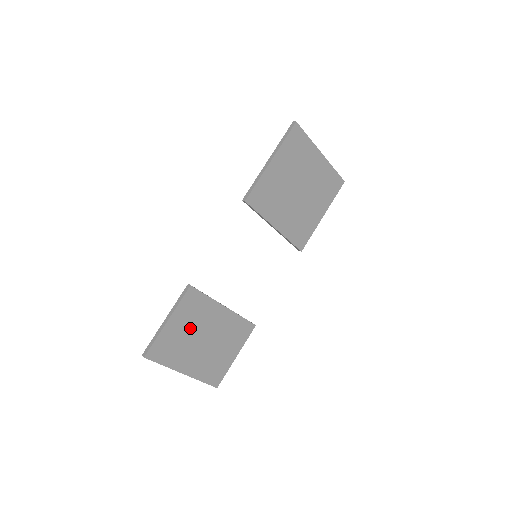
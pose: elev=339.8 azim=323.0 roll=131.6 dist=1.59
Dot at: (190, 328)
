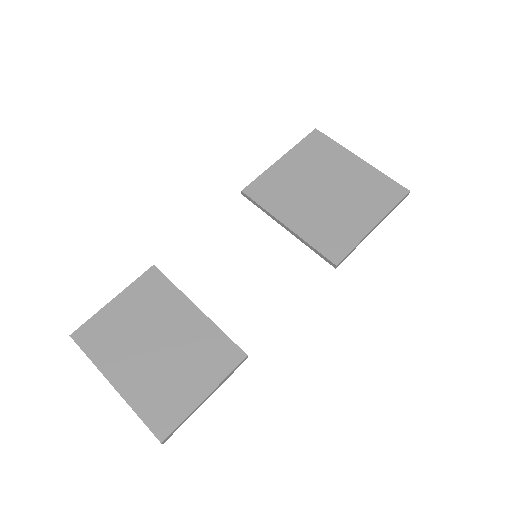
Dot at: (140, 320)
